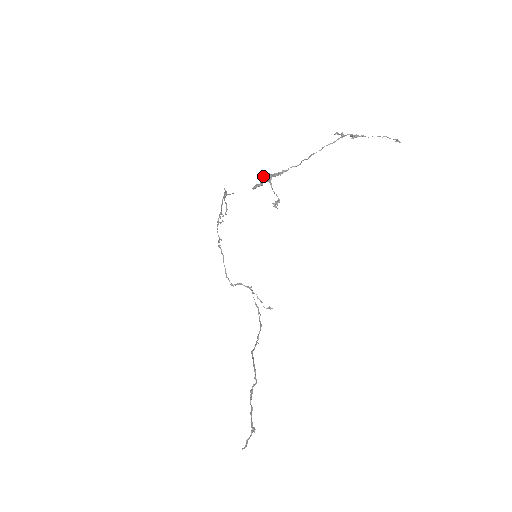
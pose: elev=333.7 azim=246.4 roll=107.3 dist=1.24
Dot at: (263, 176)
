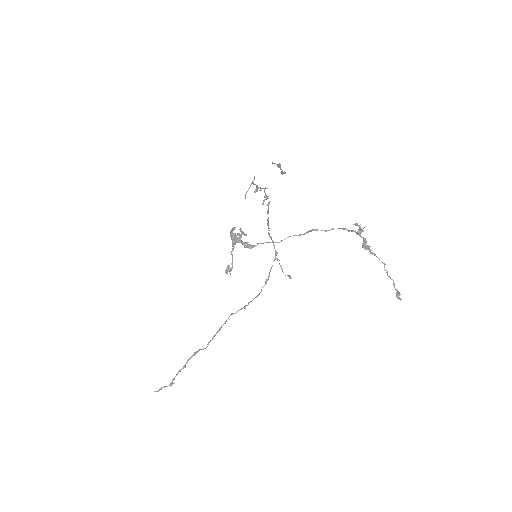
Dot at: (240, 228)
